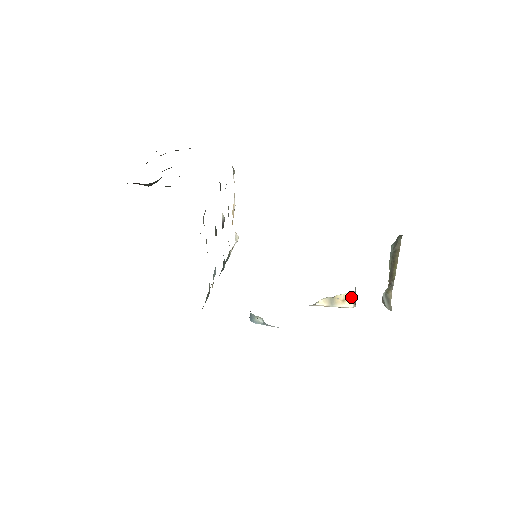
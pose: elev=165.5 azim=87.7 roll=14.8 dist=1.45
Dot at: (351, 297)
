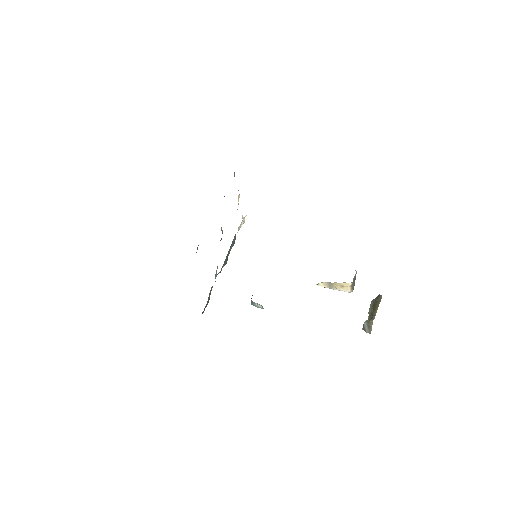
Dot at: (349, 286)
